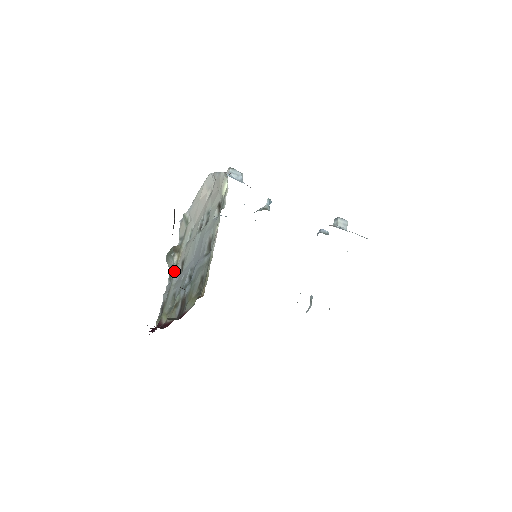
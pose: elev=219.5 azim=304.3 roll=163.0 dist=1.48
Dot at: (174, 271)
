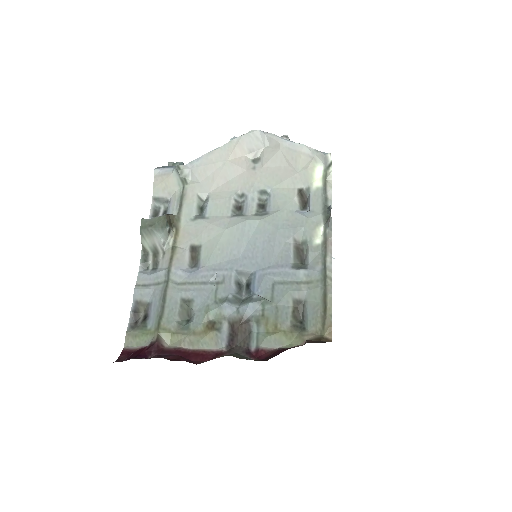
Dot at: (172, 258)
